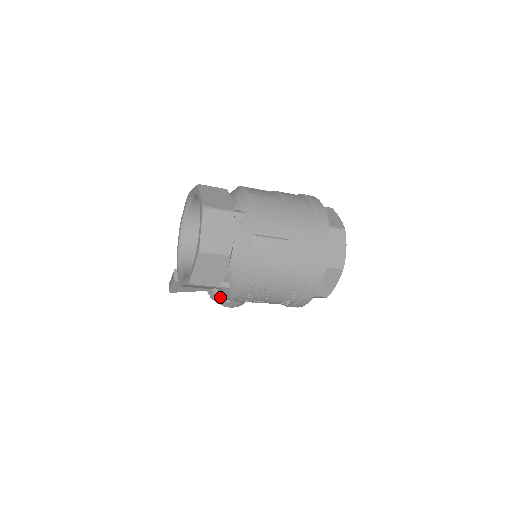
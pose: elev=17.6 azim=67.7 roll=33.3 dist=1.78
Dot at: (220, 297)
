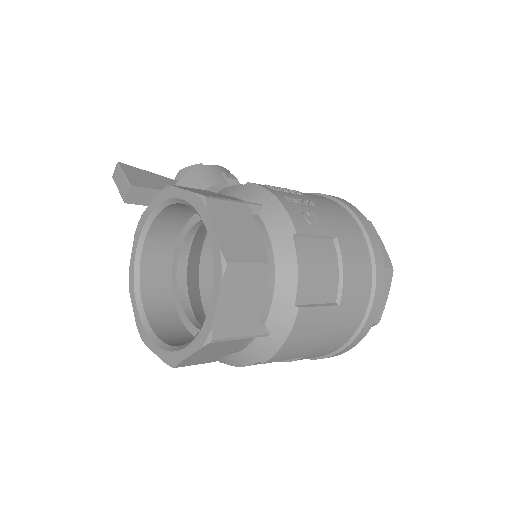
Dot at: occluded
